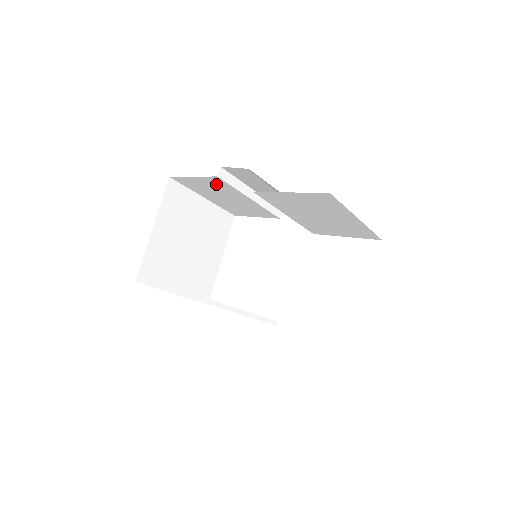
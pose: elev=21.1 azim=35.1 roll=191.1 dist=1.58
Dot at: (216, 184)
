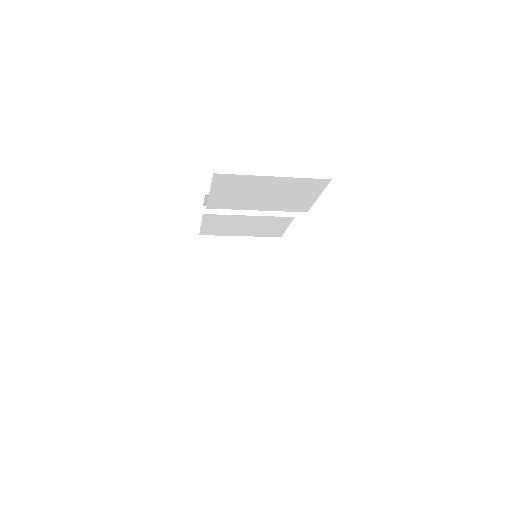
Dot at: (217, 220)
